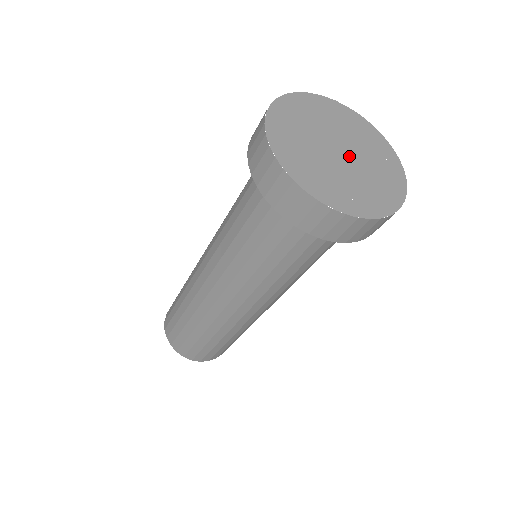
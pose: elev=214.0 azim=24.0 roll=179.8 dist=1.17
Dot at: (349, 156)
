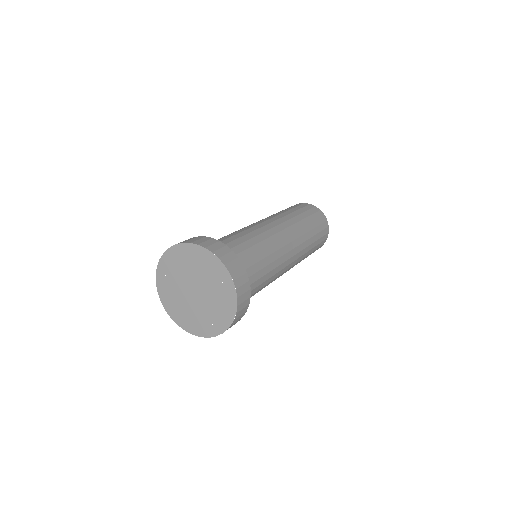
Dot at: (199, 290)
